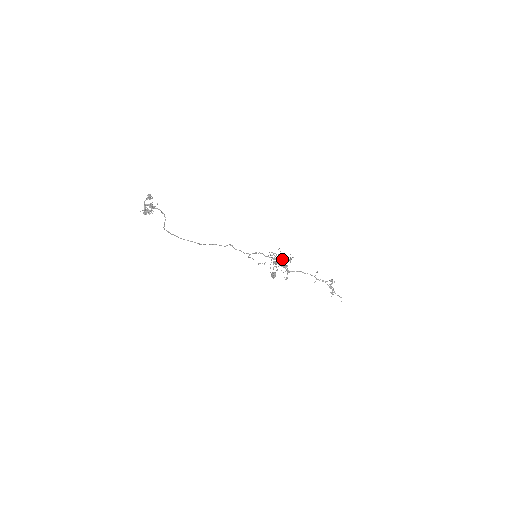
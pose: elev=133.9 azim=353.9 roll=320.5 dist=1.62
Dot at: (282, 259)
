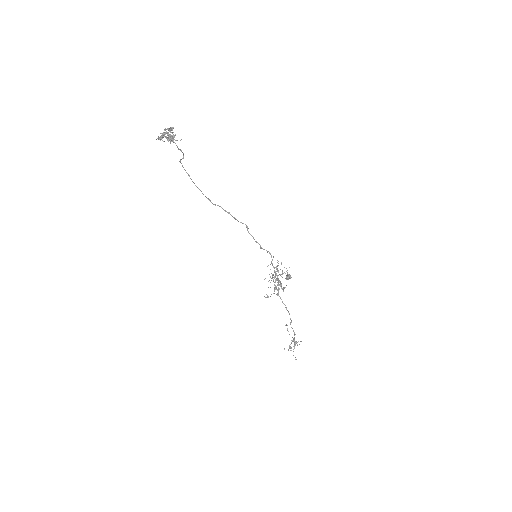
Dot at: occluded
